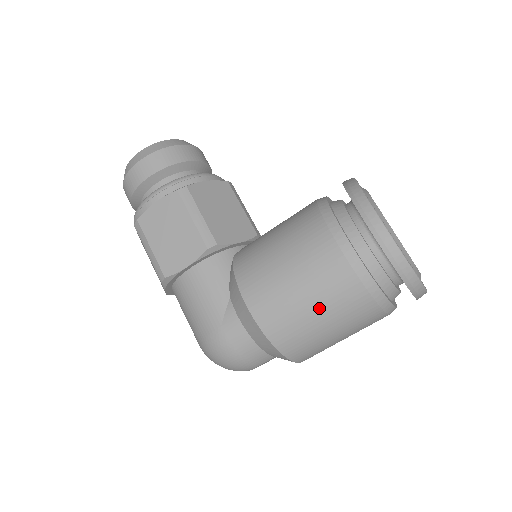
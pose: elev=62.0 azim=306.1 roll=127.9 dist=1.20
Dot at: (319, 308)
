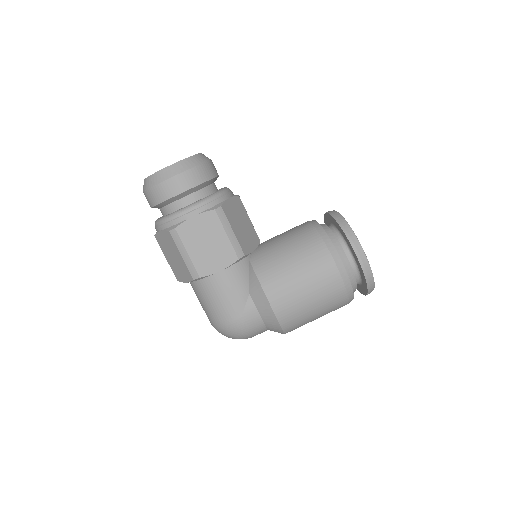
Dot at: (317, 306)
